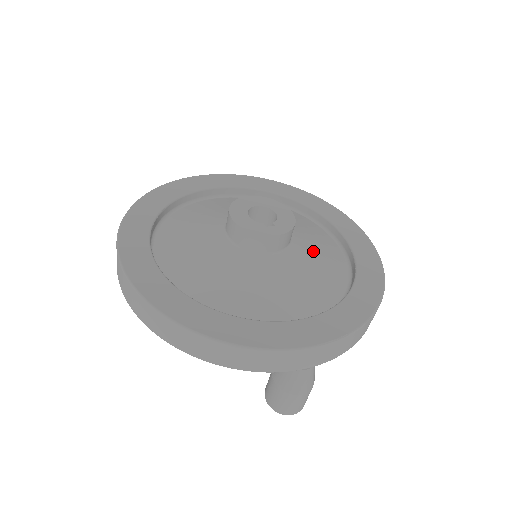
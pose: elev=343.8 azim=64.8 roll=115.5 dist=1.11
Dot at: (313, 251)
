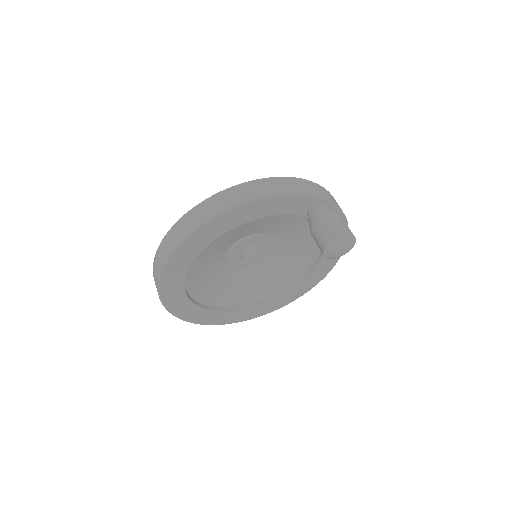
Dot at: occluded
